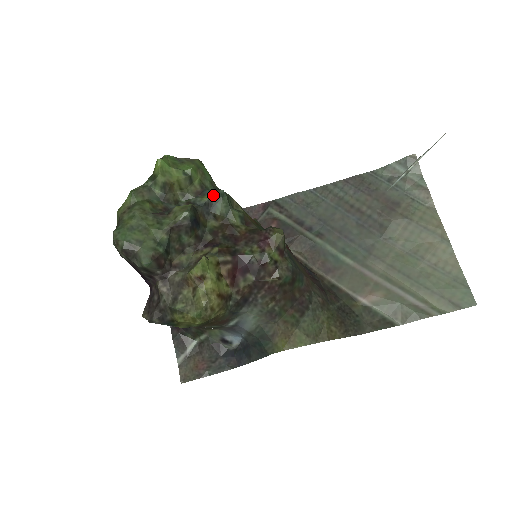
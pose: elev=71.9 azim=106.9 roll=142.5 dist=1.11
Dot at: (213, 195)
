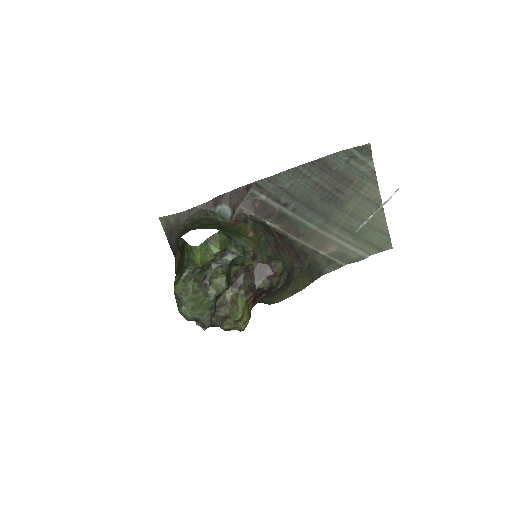
Dot at: (235, 257)
